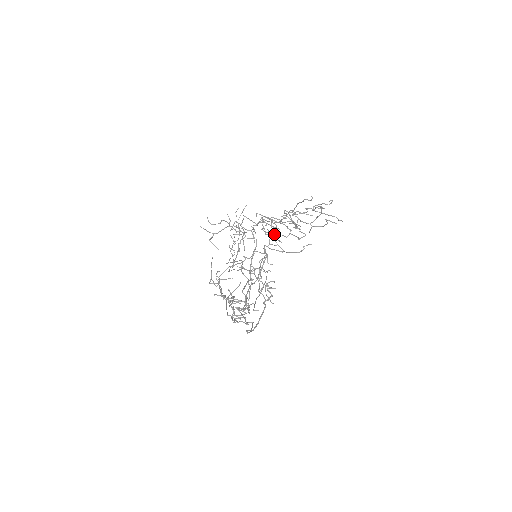
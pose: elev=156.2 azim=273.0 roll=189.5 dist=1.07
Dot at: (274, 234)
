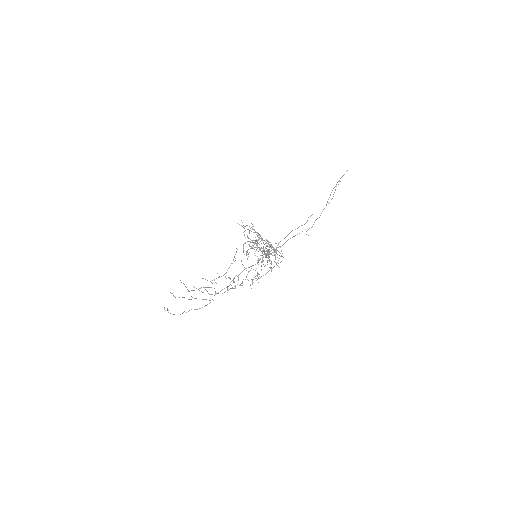
Dot at: (271, 246)
